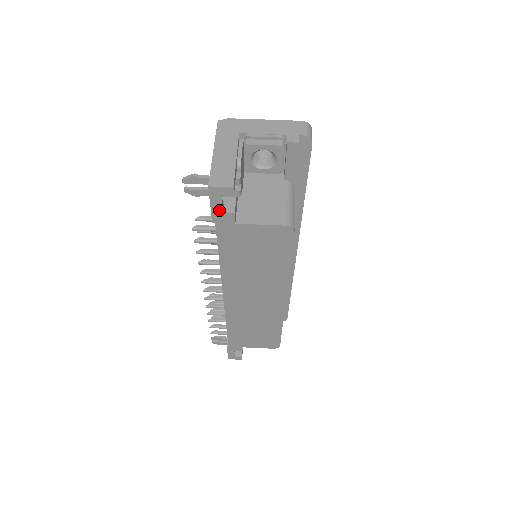
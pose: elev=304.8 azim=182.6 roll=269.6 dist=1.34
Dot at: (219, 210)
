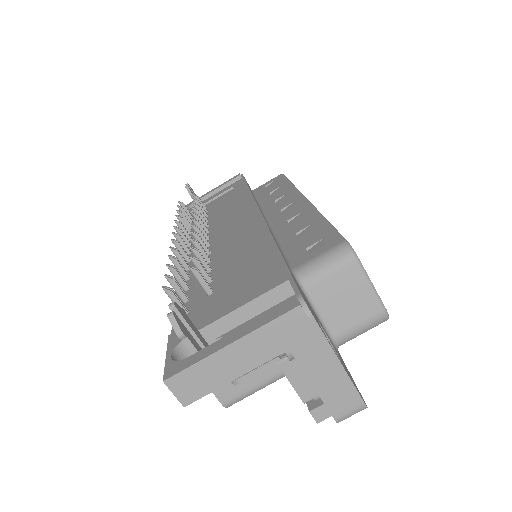
Dot at: occluded
